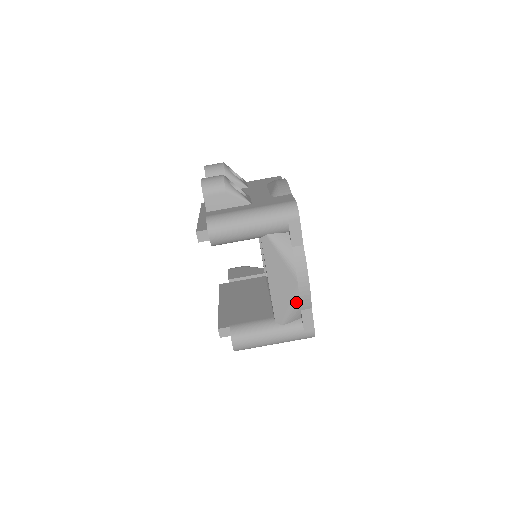
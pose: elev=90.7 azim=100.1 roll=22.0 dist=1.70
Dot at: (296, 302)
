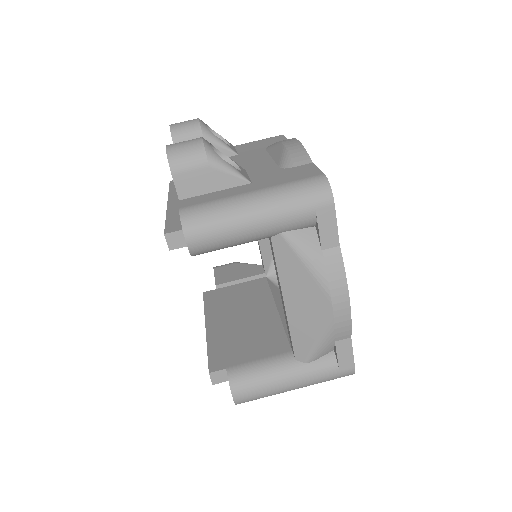
Dot at: (328, 332)
